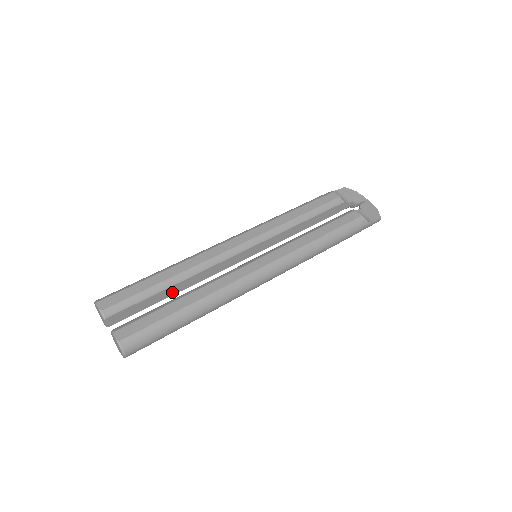
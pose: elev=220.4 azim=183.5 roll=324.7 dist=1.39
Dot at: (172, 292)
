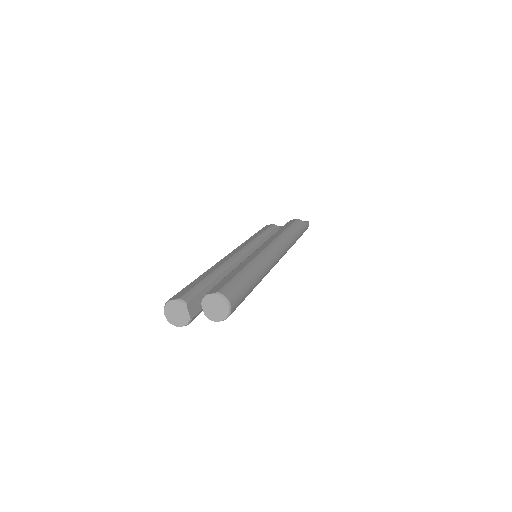
Dot at: occluded
